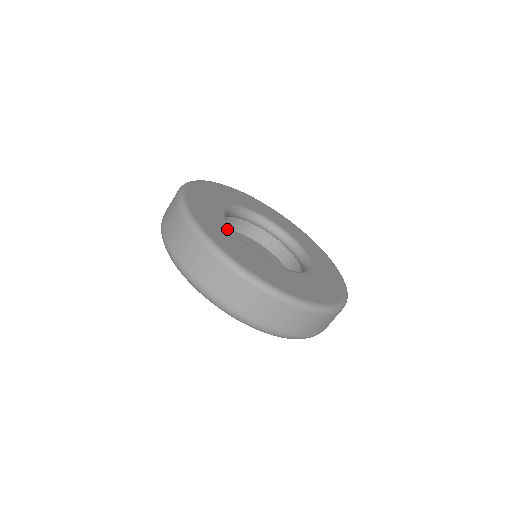
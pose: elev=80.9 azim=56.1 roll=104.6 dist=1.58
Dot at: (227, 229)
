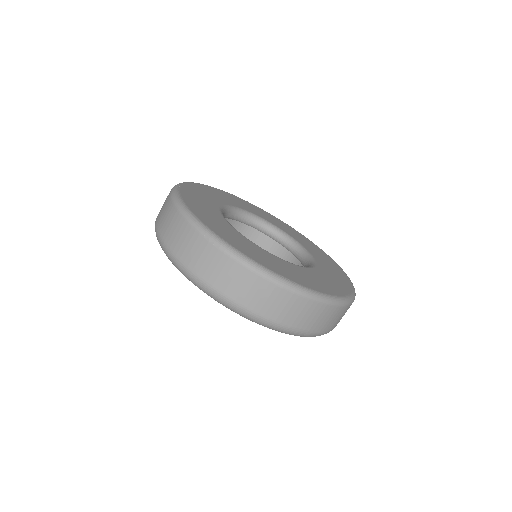
Dot at: (222, 220)
